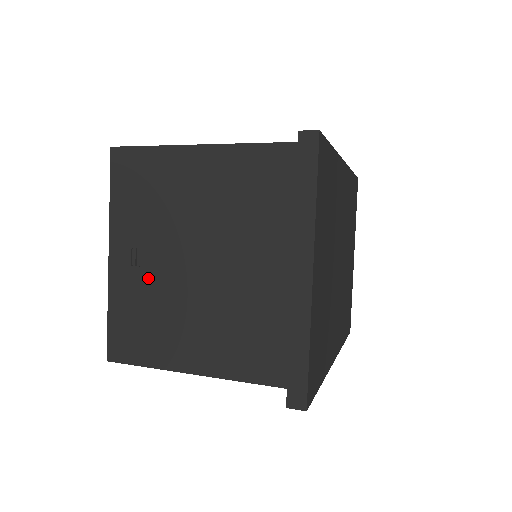
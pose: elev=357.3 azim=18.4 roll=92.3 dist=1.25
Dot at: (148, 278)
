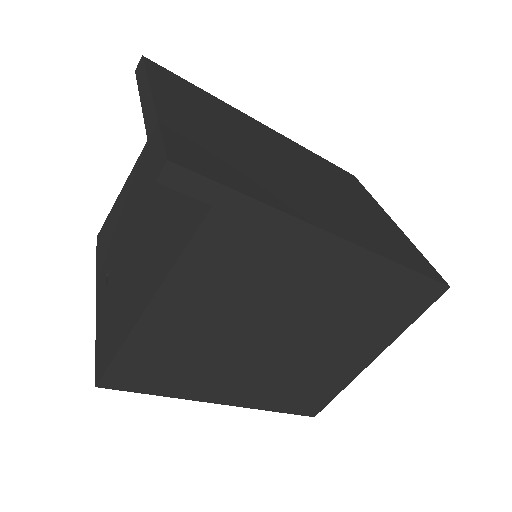
Dot at: (115, 280)
